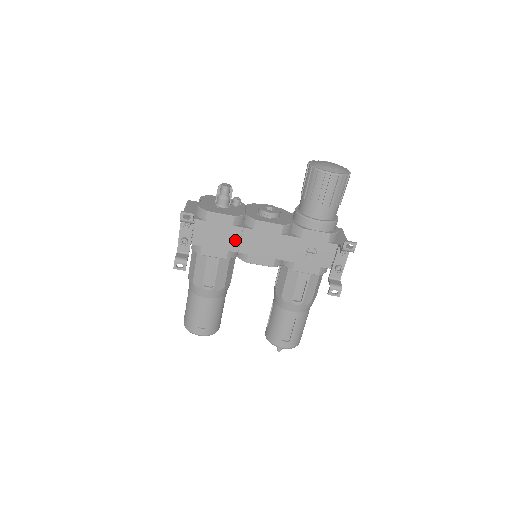
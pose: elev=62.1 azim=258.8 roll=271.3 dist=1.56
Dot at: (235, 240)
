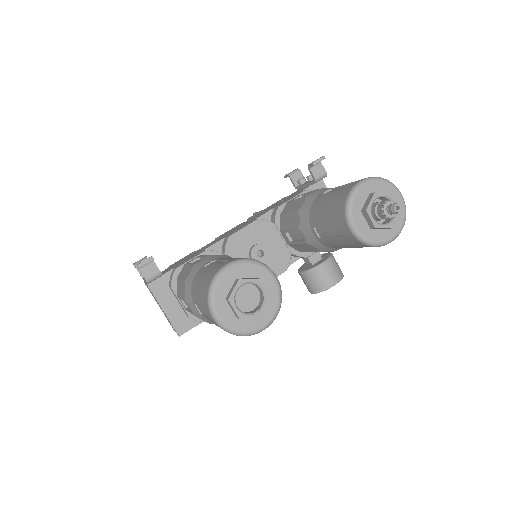
Dot at: occluded
